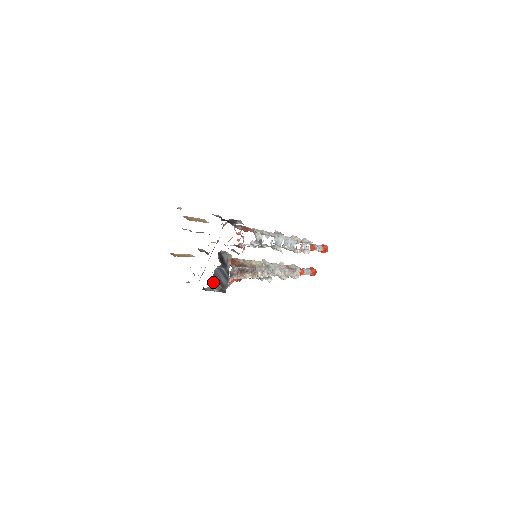
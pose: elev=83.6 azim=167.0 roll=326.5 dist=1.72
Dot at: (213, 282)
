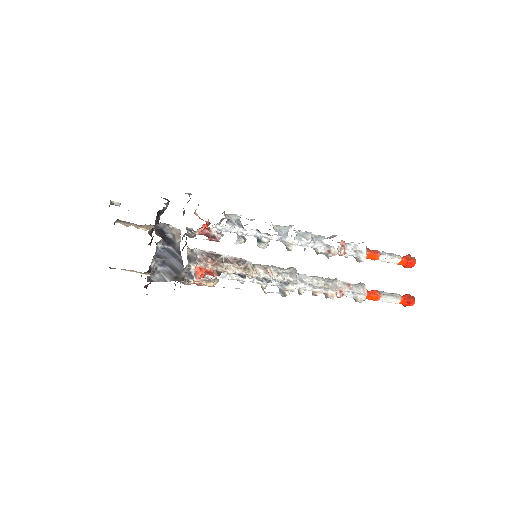
Dot at: (161, 268)
